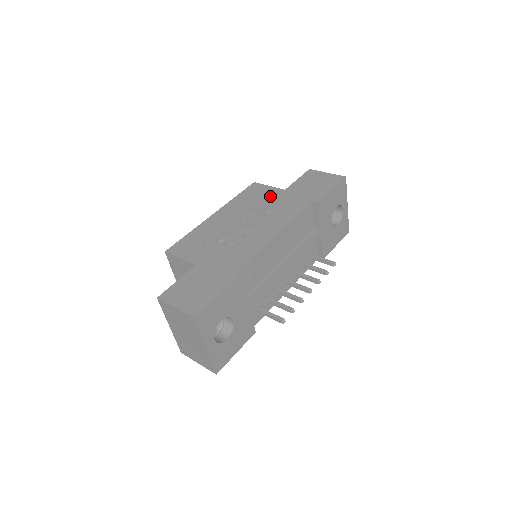
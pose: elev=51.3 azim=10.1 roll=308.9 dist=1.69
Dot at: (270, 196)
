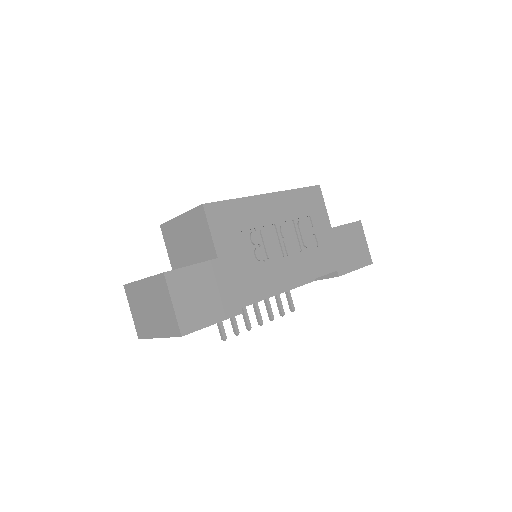
Dot at: (318, 224)
